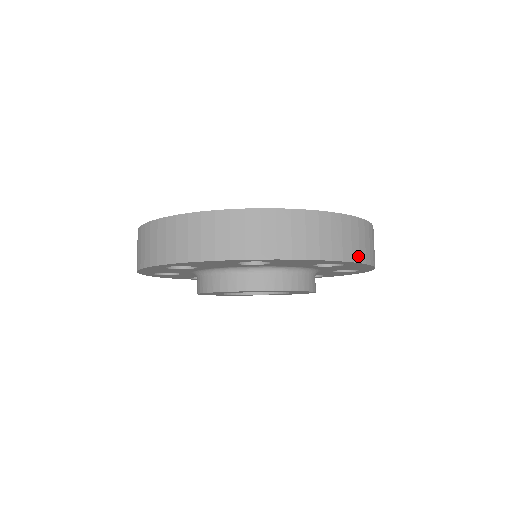
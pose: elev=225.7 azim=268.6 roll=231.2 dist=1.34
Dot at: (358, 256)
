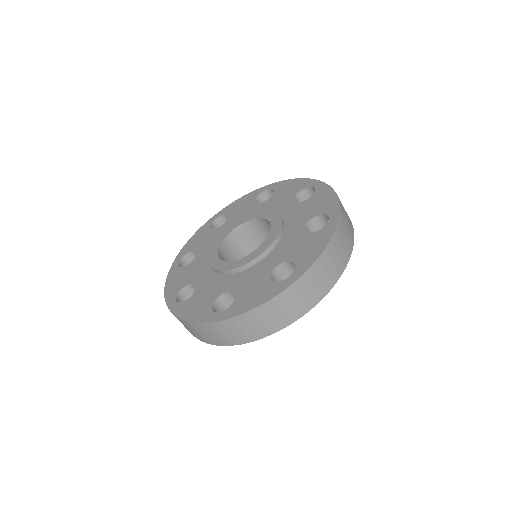
Dot at: (316, 299)
